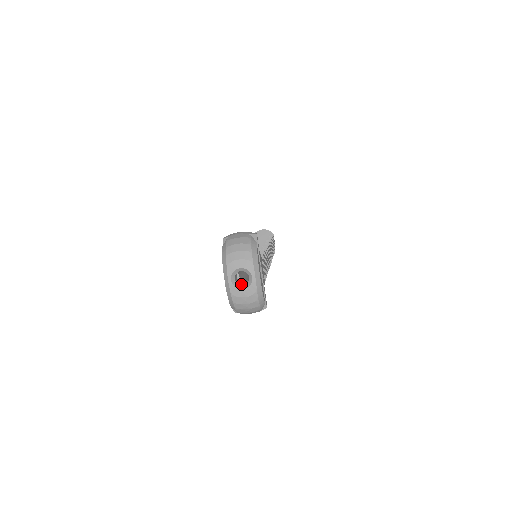
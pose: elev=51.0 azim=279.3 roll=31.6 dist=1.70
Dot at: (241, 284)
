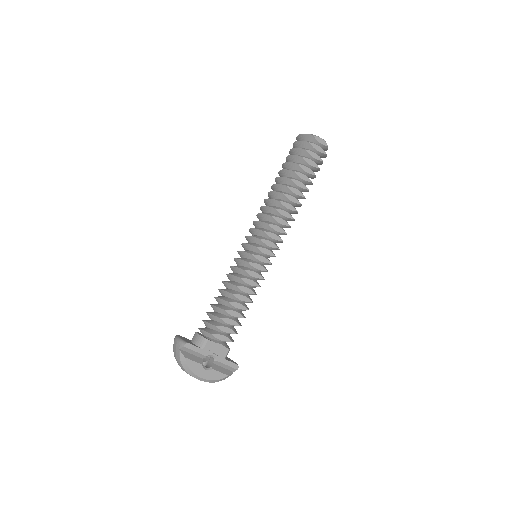
Dot at: occluded
